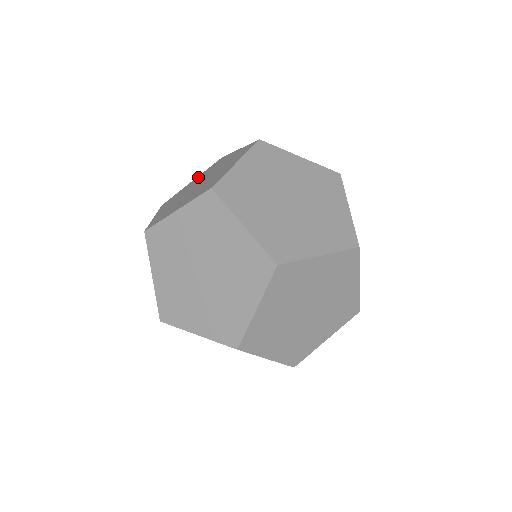
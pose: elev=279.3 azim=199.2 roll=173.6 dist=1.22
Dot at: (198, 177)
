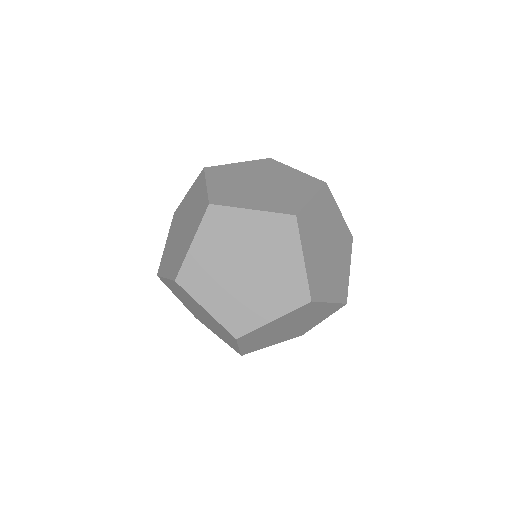
Dot at: (169, 235)
